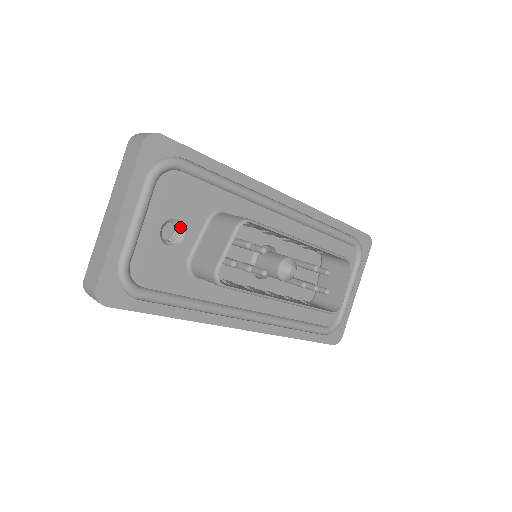
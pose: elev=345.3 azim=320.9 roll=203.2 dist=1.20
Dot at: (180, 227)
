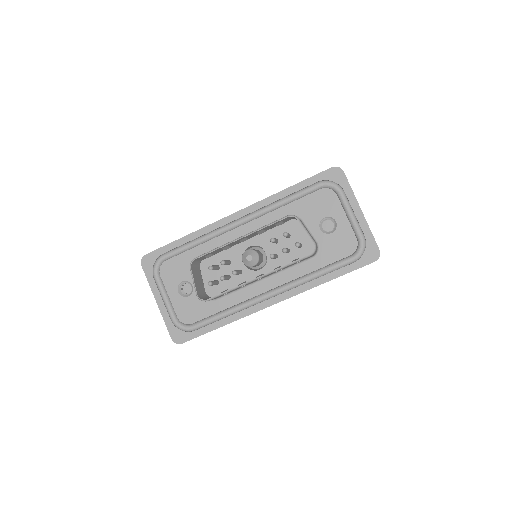
Dot at: (188, 283)
